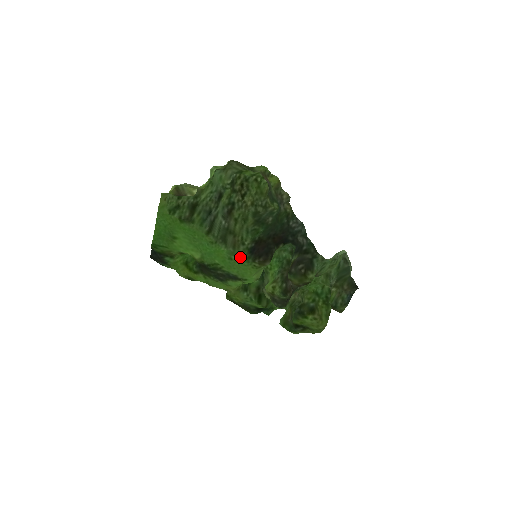
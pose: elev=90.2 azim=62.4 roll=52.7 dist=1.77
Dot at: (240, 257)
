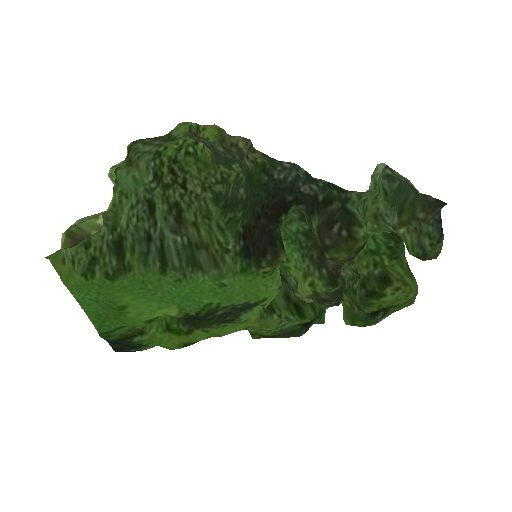
Dot at: (235, 274)
